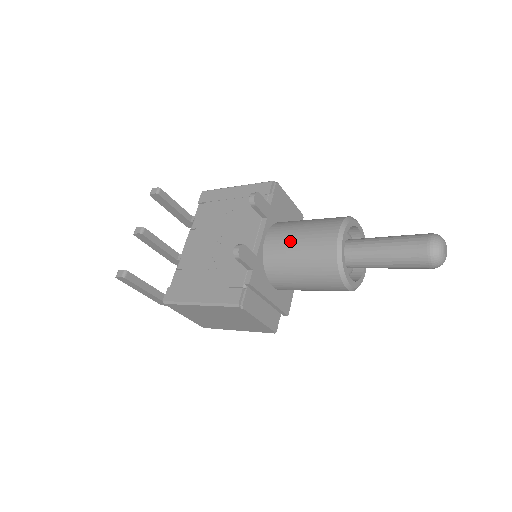
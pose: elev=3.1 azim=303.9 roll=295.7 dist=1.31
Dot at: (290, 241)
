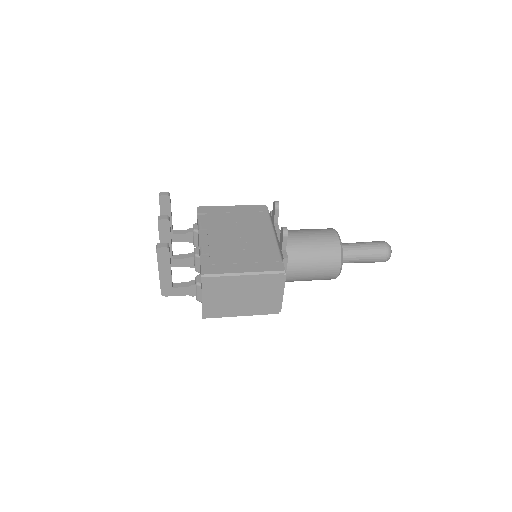
Dot at: (303, 237)
